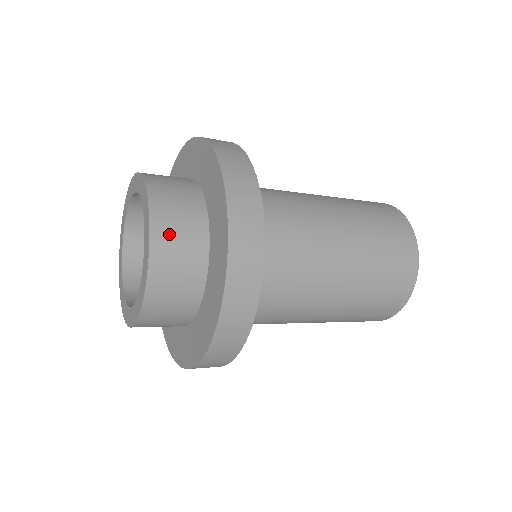
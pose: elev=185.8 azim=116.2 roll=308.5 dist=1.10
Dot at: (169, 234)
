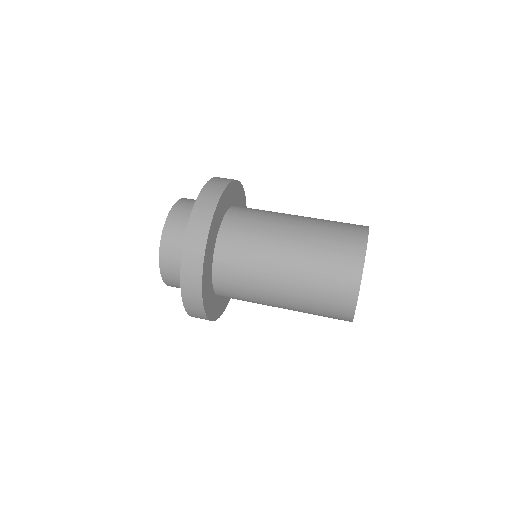
Dot at: (169, 259)
